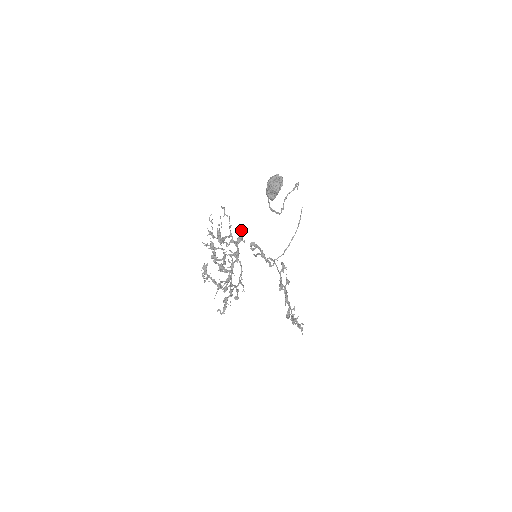
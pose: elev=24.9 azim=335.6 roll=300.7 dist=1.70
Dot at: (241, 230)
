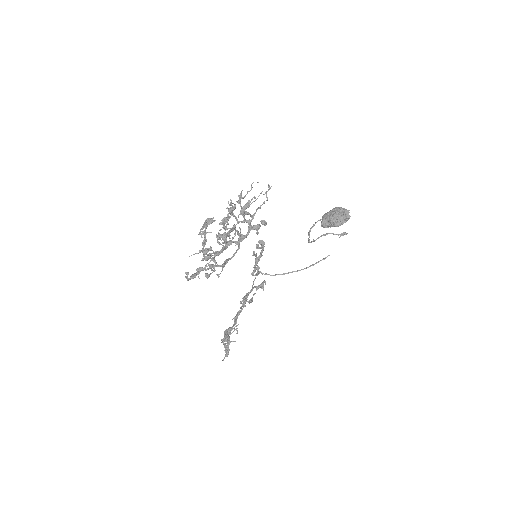
Dot at: (265, 221)
